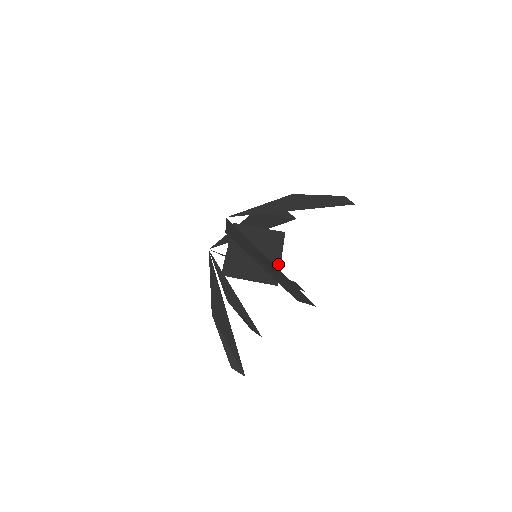
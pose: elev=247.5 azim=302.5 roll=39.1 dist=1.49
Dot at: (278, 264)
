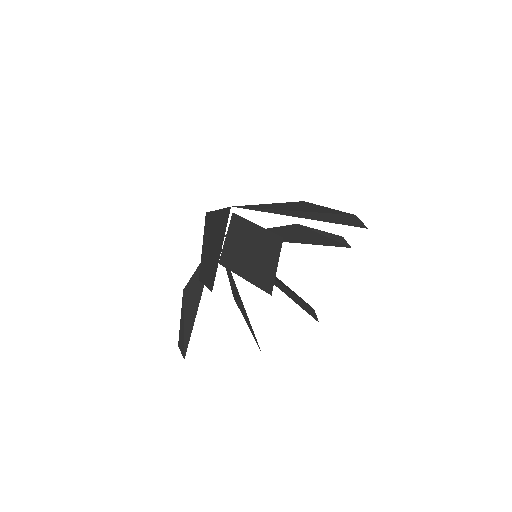
Dot at: (274, 271)
